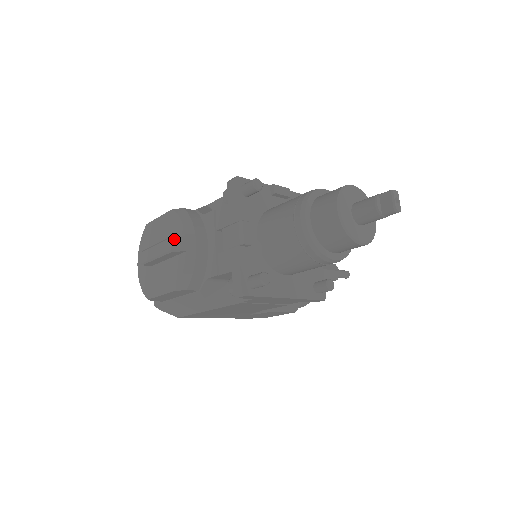
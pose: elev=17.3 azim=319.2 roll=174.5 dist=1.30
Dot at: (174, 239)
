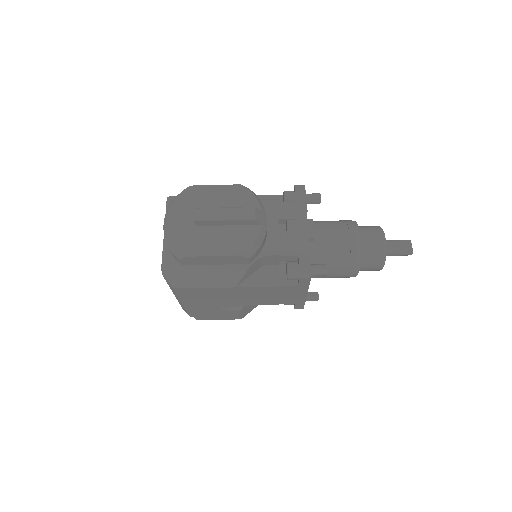
Dot at: (257, 210)
